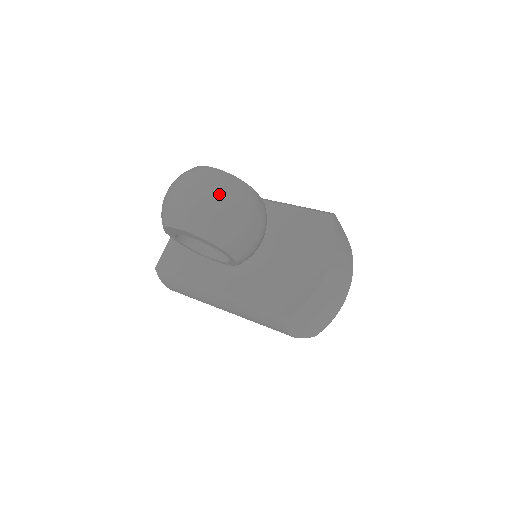
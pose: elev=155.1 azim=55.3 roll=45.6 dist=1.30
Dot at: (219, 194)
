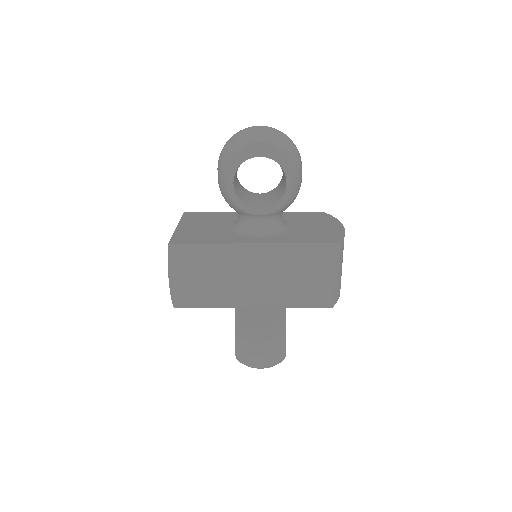
Dot at: occluded
